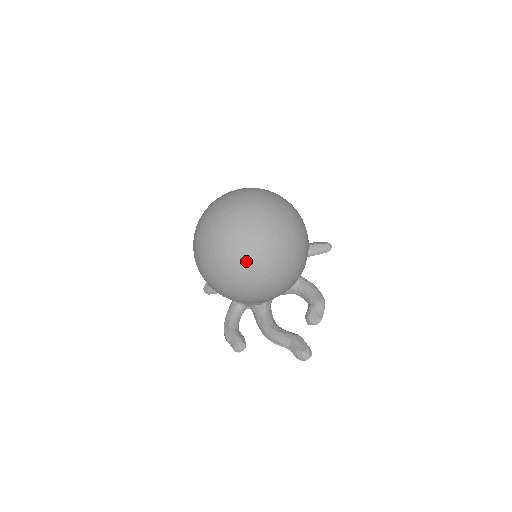
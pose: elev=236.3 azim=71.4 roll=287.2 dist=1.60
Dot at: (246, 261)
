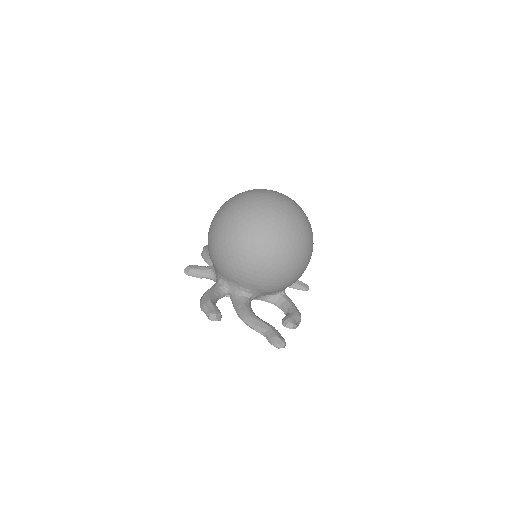
Dot at: (275, 232)
